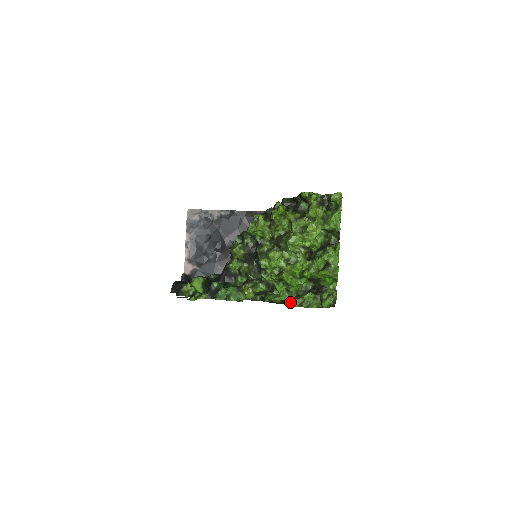
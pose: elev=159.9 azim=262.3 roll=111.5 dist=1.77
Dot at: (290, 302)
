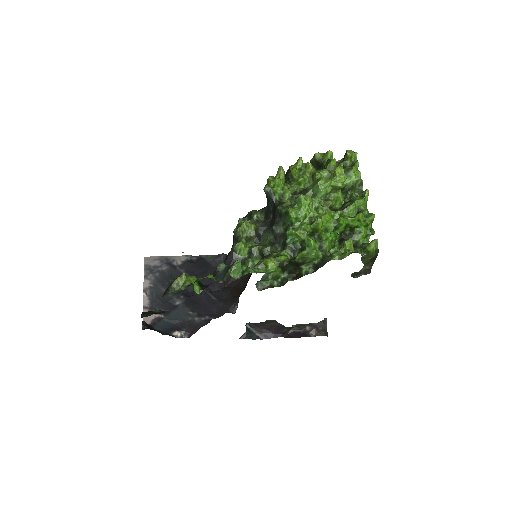
Dot at: (327, 259)
